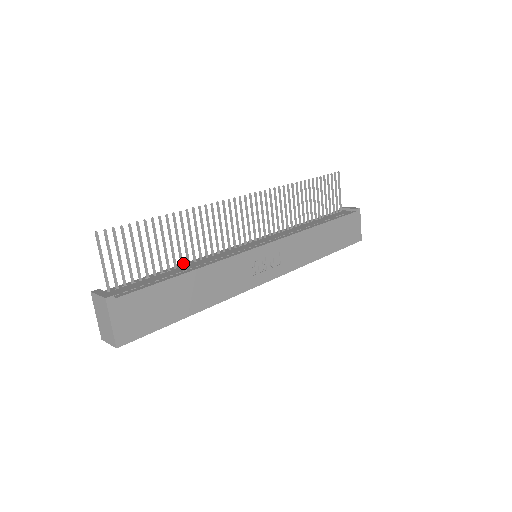
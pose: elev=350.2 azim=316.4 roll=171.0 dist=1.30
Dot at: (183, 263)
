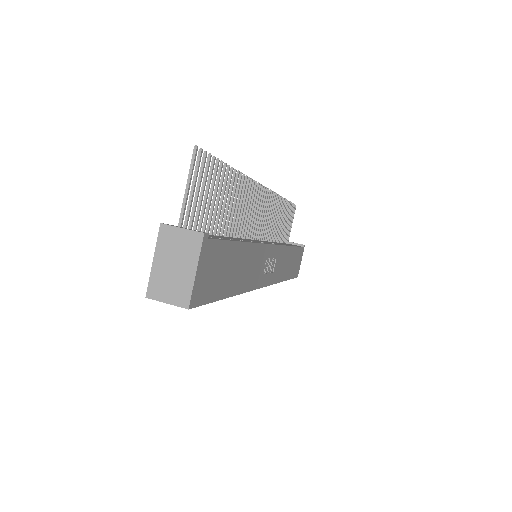
Dot at: occluded
